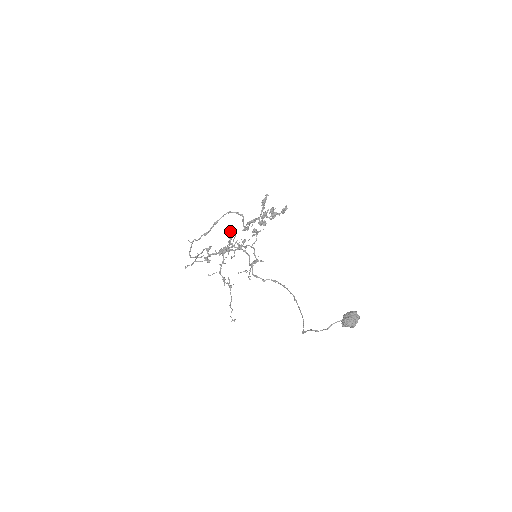
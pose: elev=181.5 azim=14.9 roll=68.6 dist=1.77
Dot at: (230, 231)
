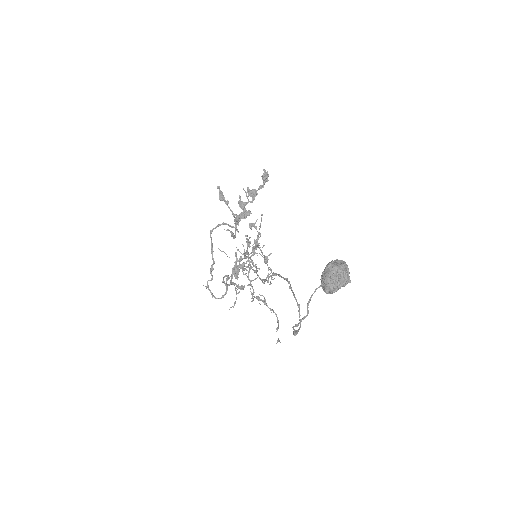
Dot at: (248, 239)
